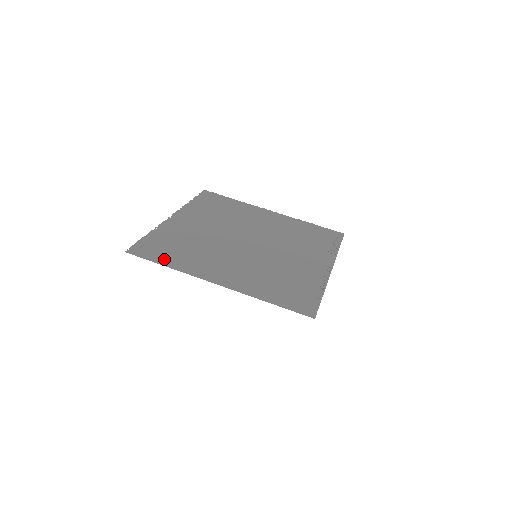
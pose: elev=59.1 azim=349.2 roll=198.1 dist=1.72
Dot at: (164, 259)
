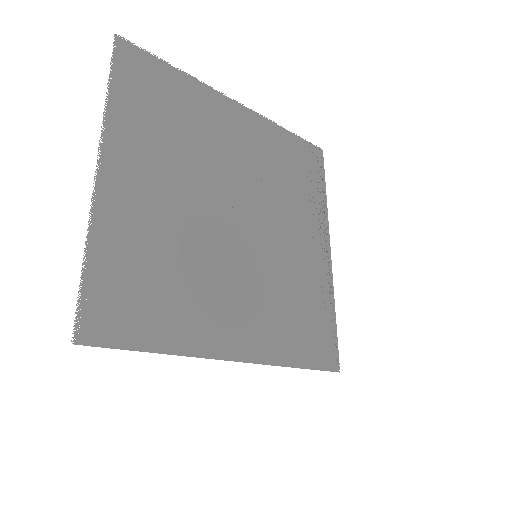
Dot at: (148, 332)
